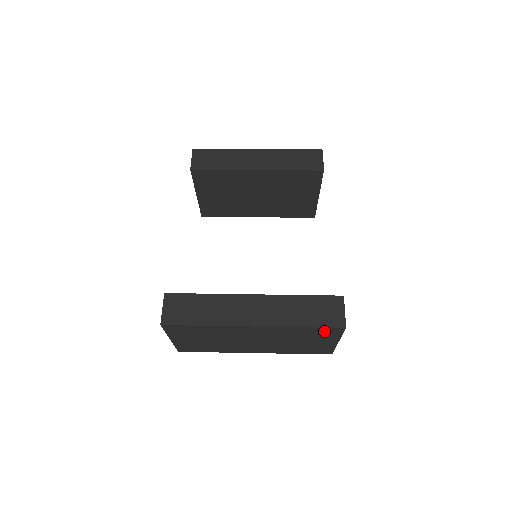
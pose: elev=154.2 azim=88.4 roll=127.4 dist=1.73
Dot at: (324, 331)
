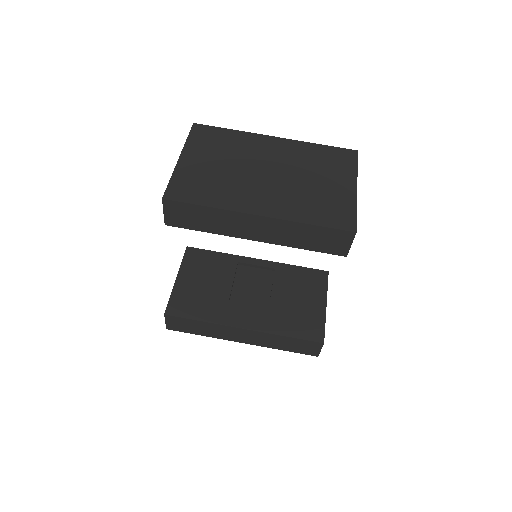
Dot at: occluded
